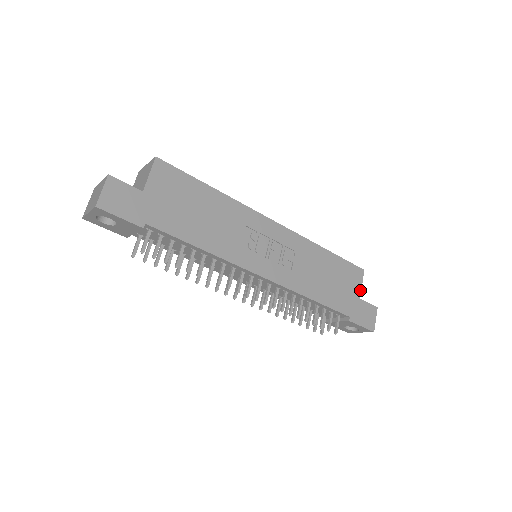
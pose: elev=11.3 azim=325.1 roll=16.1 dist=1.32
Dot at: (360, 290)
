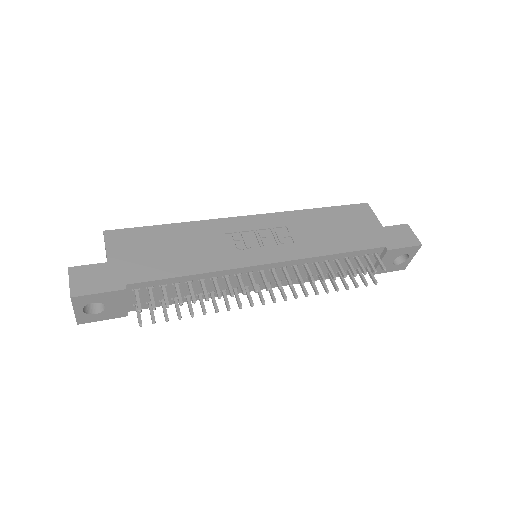
Dot at: (377, 220)
